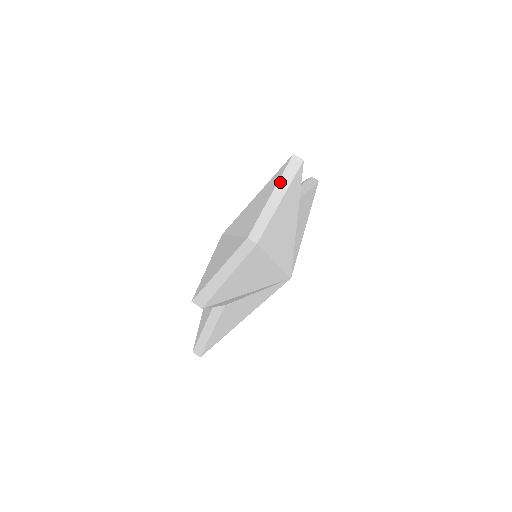
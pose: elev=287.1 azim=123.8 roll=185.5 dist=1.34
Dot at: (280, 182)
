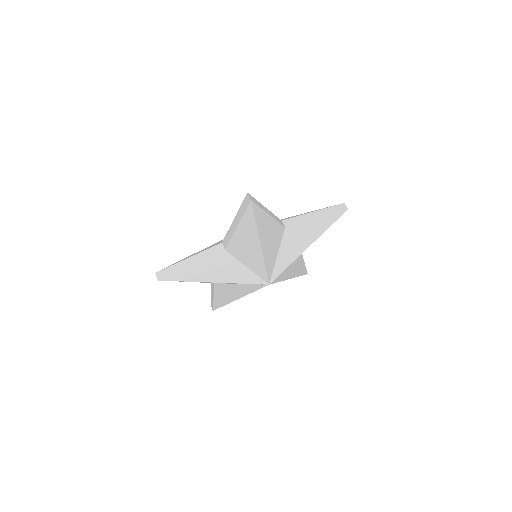
Dot at: (239, 211)
